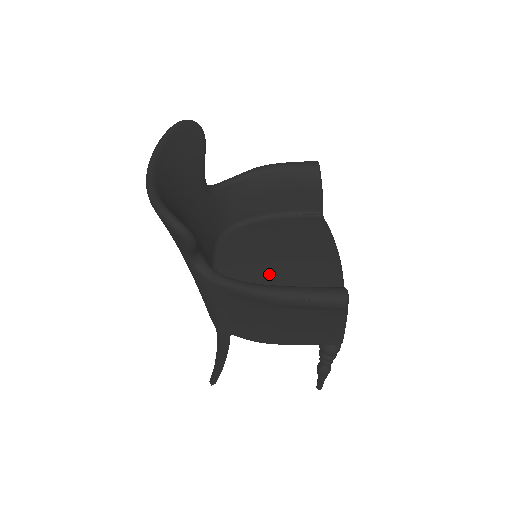
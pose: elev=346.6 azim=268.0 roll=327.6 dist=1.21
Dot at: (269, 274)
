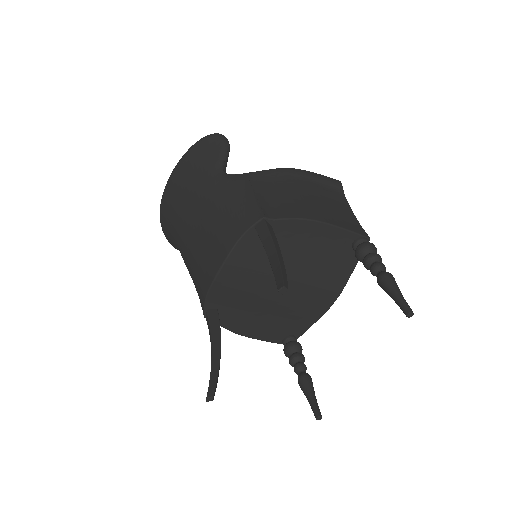
Dot at: occluded
